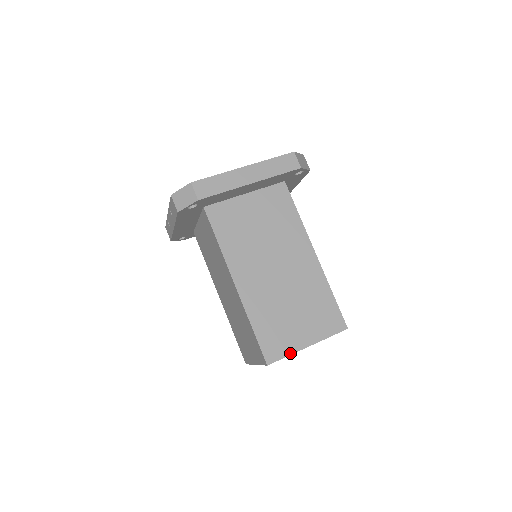
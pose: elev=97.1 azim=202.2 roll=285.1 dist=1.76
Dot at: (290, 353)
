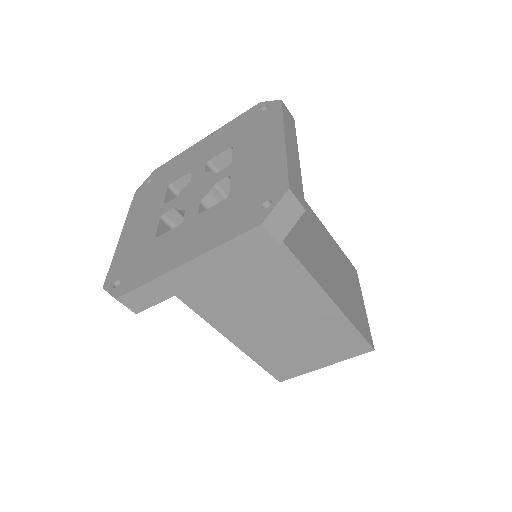
Dot at: (303, 373)
